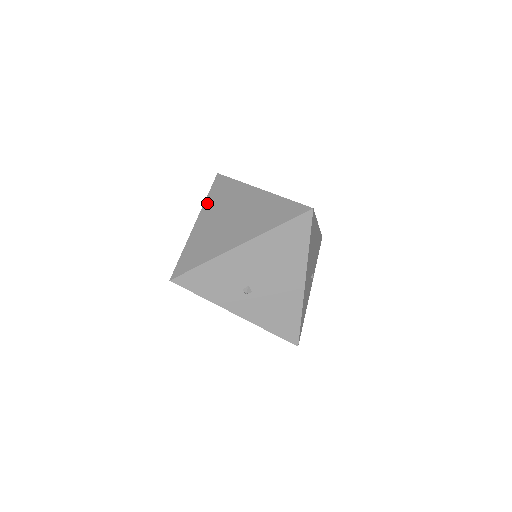
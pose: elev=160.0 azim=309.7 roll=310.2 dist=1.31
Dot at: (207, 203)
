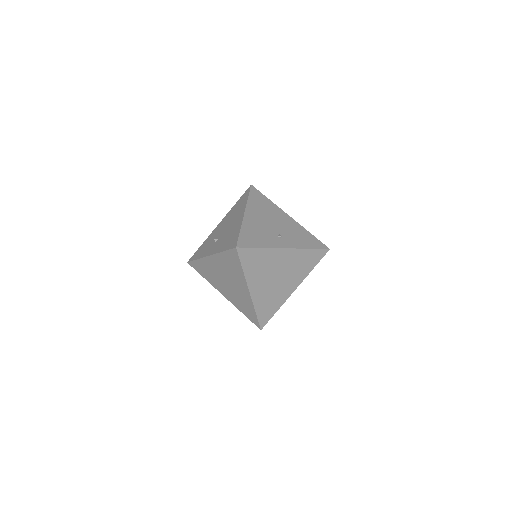
Dot at: occluded
